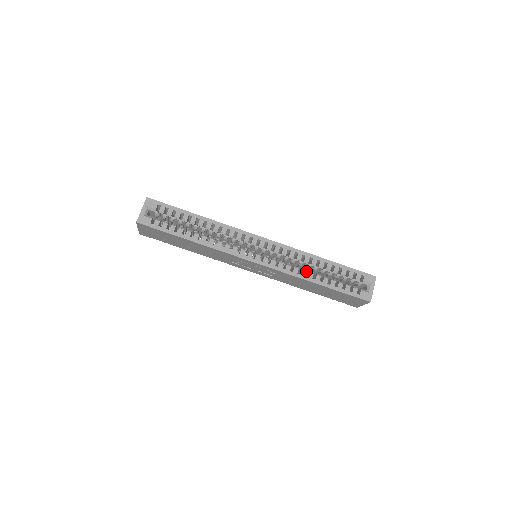
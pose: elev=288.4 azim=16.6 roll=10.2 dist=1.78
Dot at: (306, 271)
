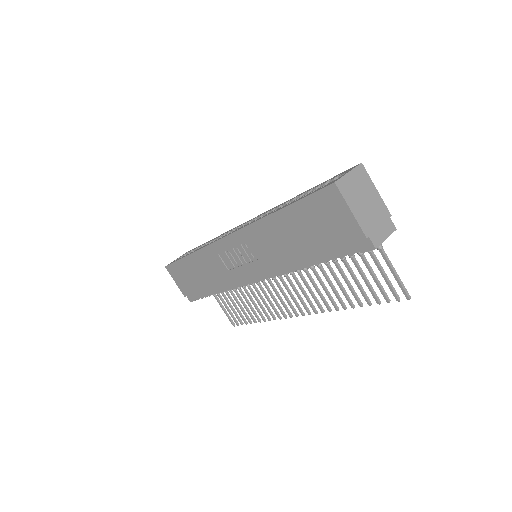
Dot at: occluded
